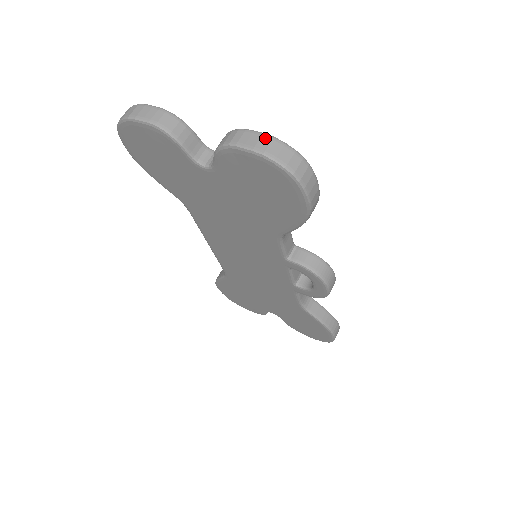
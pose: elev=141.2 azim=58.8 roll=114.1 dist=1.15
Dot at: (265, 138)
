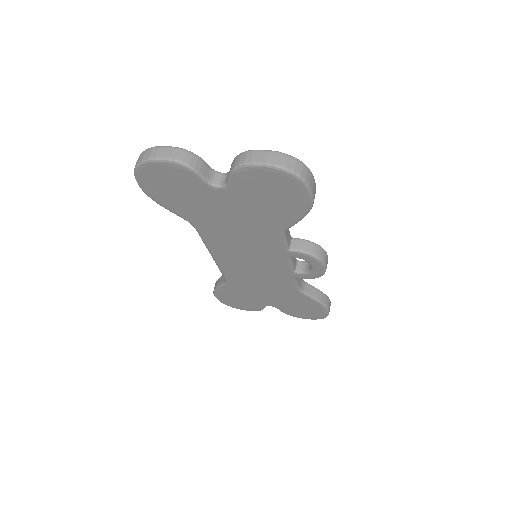
Dot at: (272, 154)
